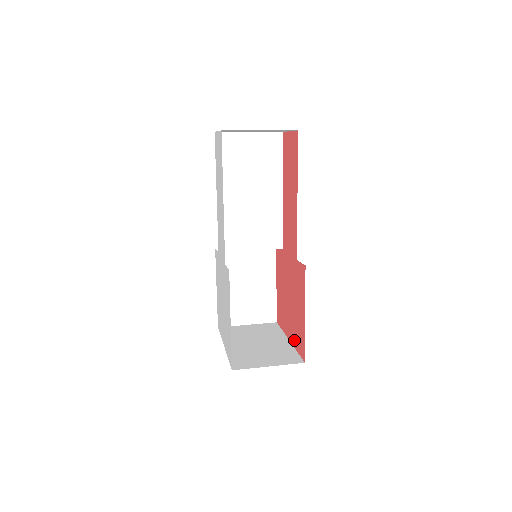
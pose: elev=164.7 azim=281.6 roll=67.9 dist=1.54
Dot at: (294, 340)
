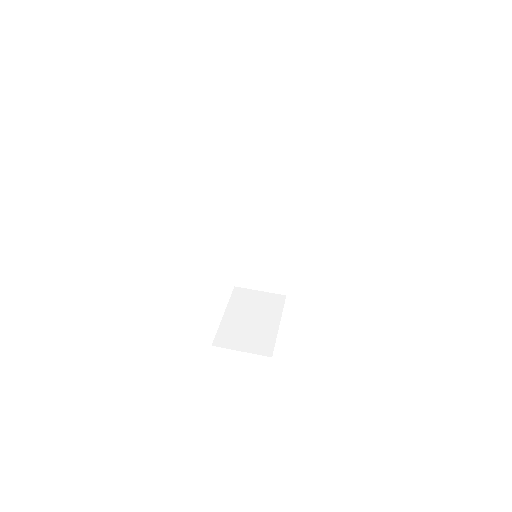
Dot at: occluded
